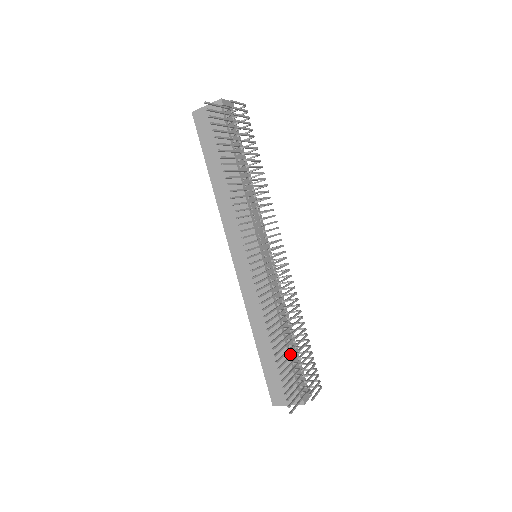
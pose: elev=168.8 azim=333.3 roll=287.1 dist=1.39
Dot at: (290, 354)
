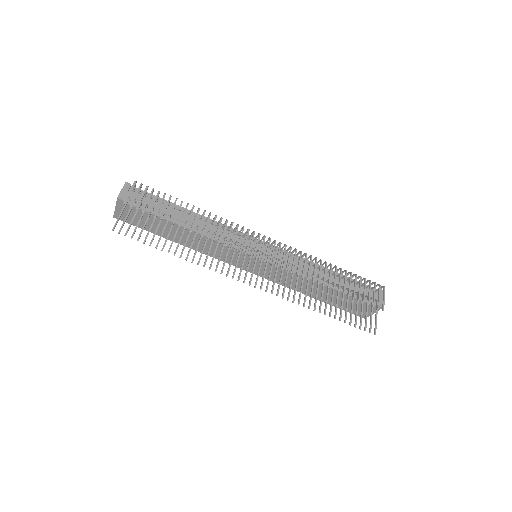
Dot at: (342, 289)
